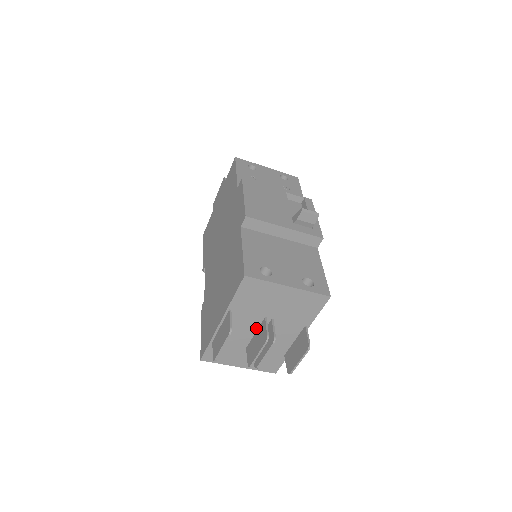
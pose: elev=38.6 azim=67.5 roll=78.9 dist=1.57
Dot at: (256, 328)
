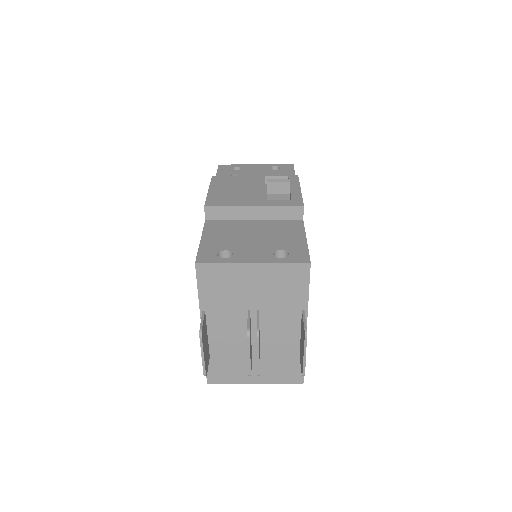
Dot at: (246, 327)
